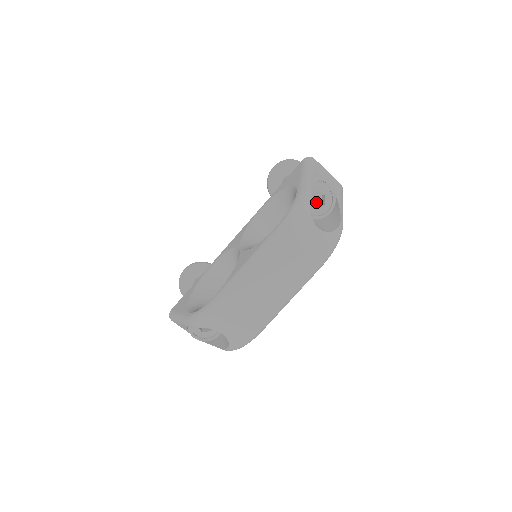
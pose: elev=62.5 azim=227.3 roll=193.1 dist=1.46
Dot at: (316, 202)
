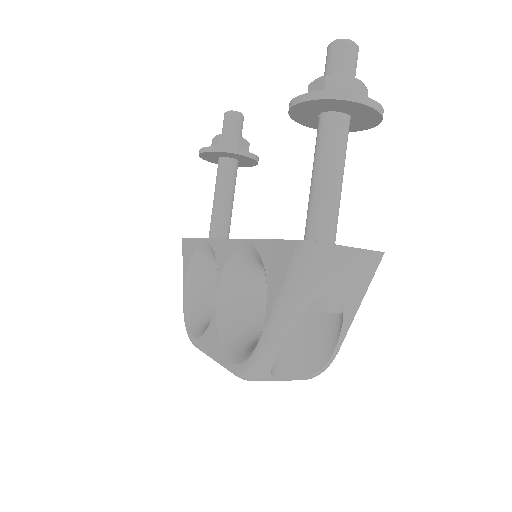
Dot at: occluded
